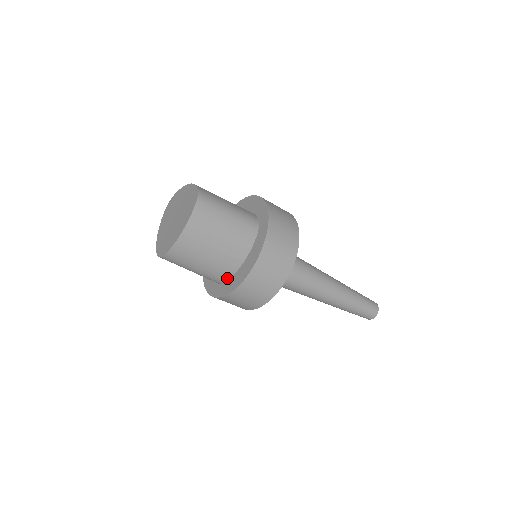
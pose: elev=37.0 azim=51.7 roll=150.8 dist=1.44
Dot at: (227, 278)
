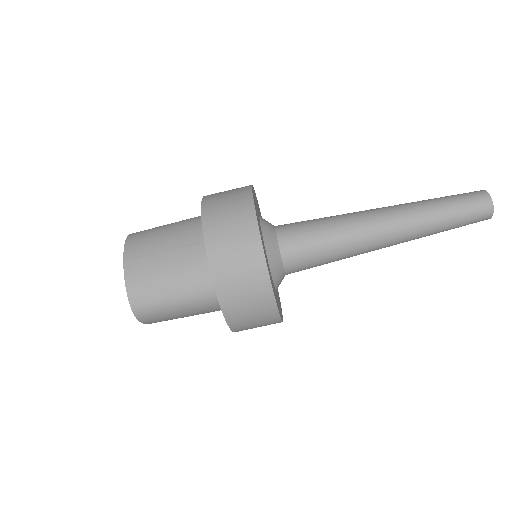
Dot at: occluded
